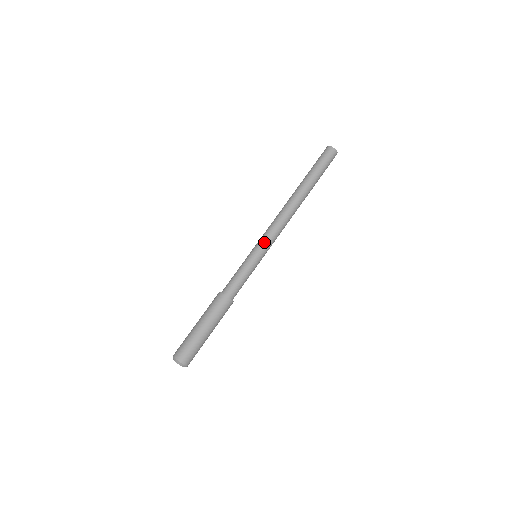
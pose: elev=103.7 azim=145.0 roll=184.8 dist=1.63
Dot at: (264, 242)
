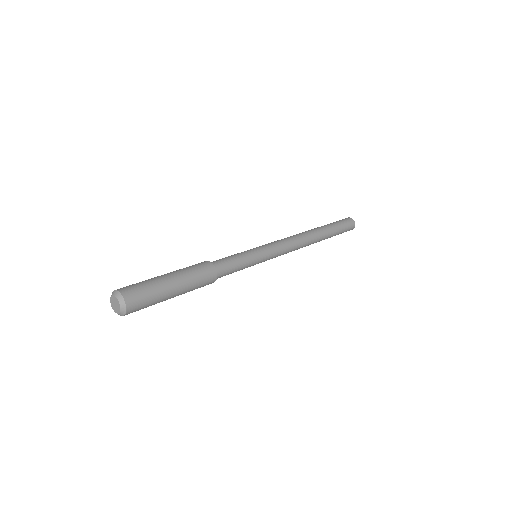
Dot at: occluded
